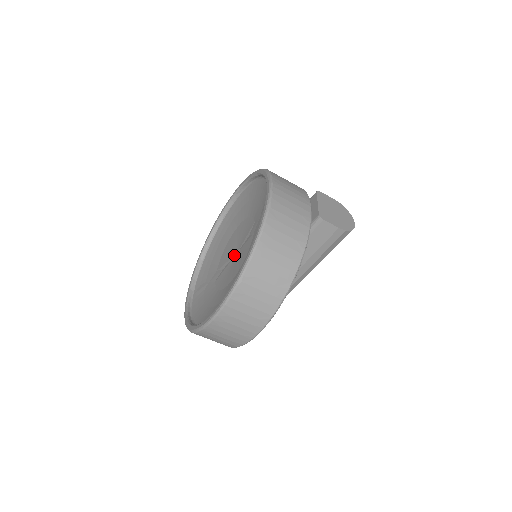
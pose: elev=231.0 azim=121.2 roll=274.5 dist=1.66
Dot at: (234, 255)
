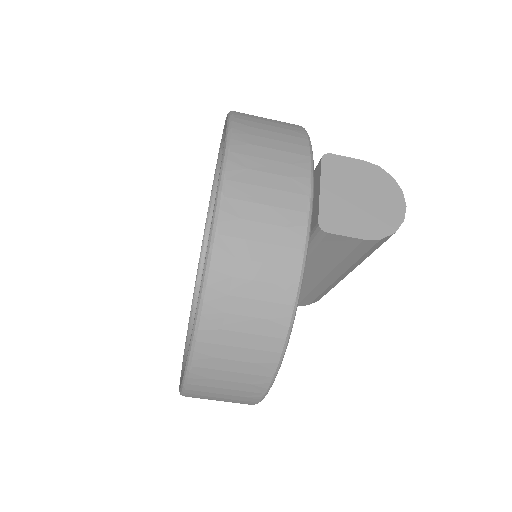
Dot at: occluded
